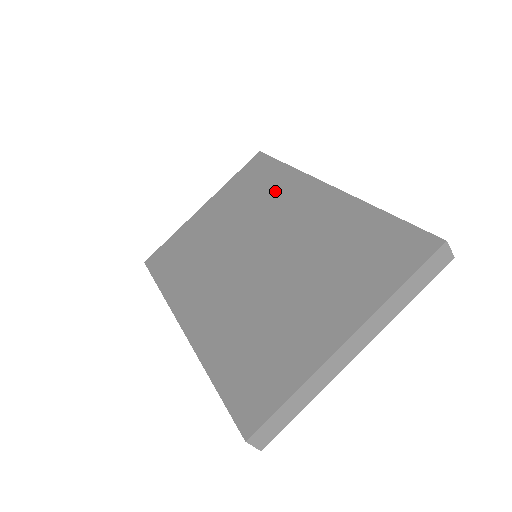
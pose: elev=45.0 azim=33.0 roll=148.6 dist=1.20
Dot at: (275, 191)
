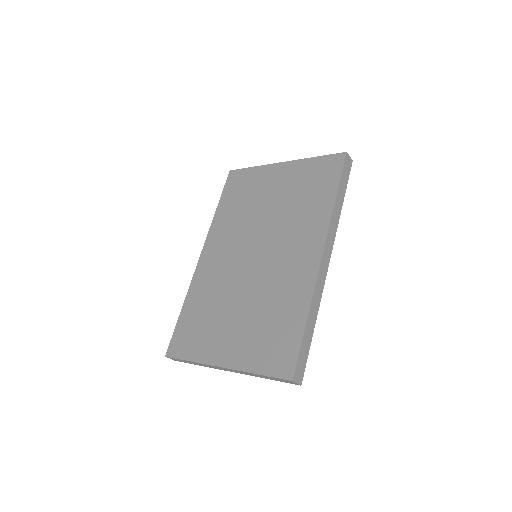
Dot at: (308, 215)
